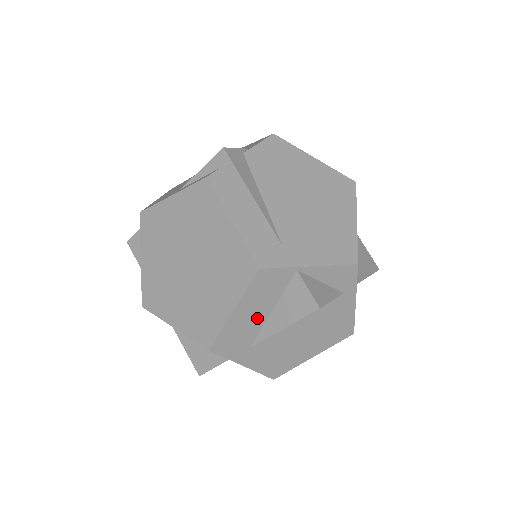
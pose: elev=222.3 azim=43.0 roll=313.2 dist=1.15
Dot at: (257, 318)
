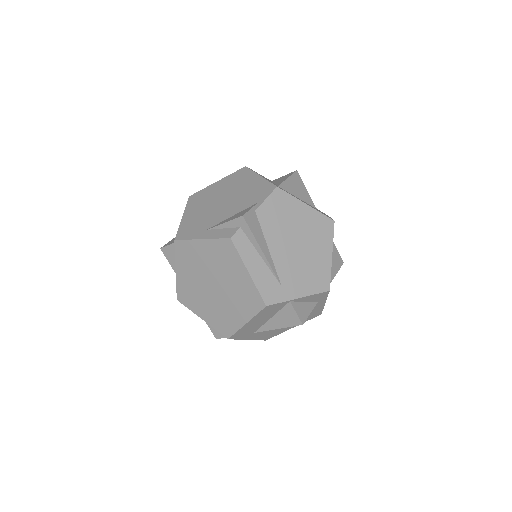
Dot at: (261, 322)
